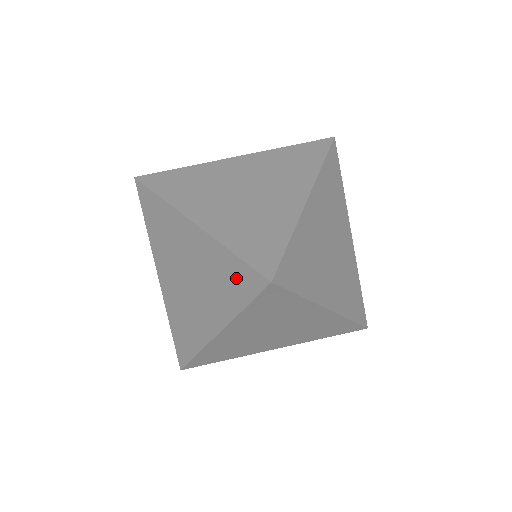
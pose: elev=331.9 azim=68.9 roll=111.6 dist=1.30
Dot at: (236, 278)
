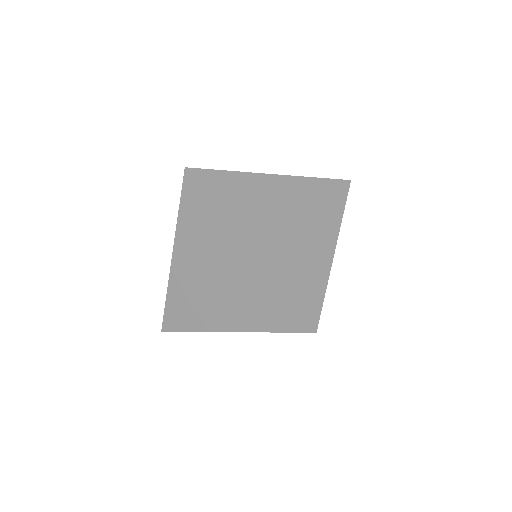
Dot at: (279, 311)
